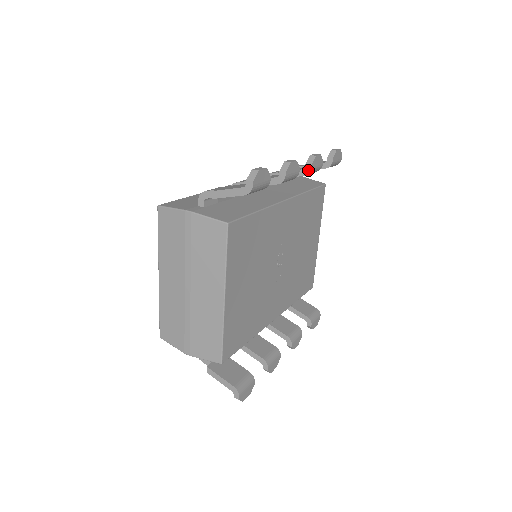
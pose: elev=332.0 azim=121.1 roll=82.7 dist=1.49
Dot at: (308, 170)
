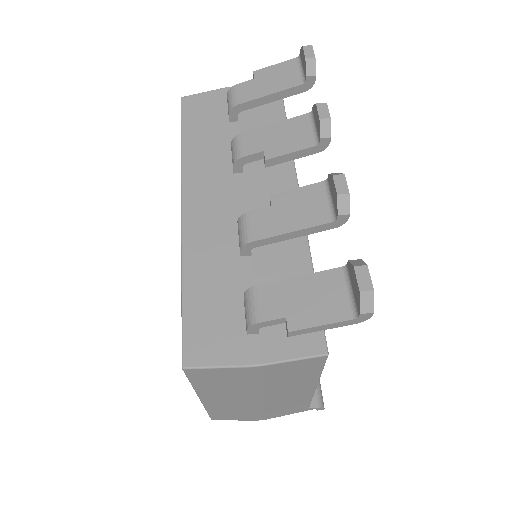
Dot at: (324, 145)
